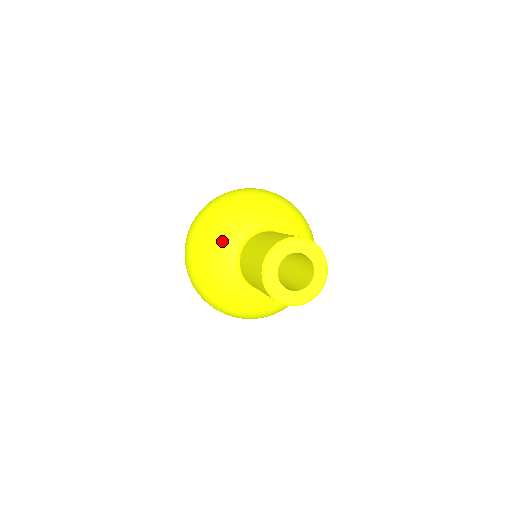
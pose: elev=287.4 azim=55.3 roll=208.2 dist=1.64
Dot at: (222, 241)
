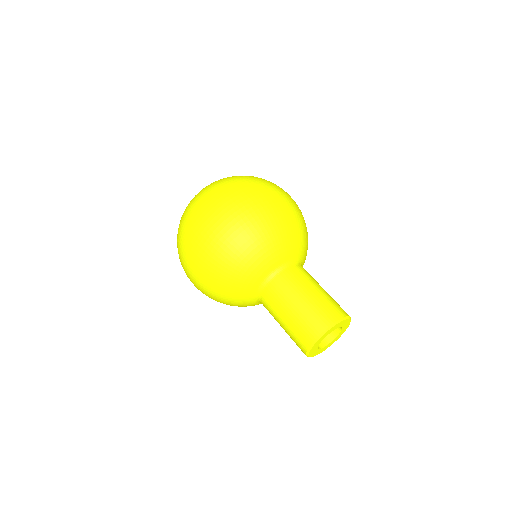
Dot at: (237, 296)
